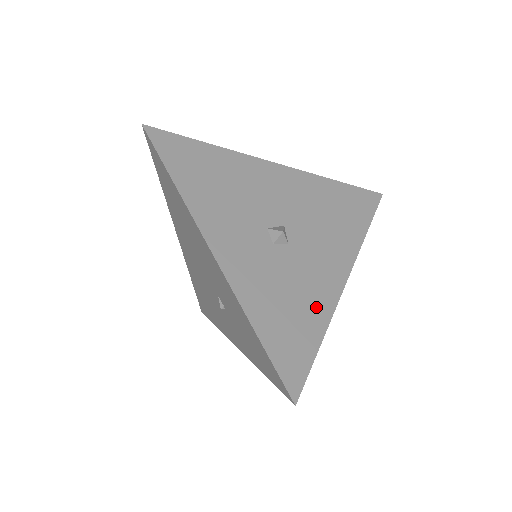
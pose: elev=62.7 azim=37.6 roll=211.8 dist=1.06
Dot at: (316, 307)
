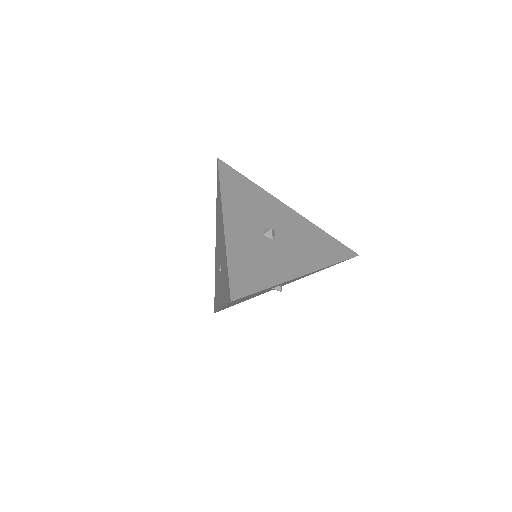
Dot at: (273, 273)
